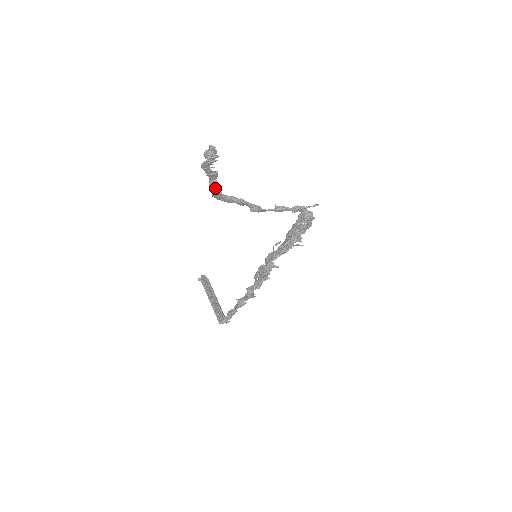
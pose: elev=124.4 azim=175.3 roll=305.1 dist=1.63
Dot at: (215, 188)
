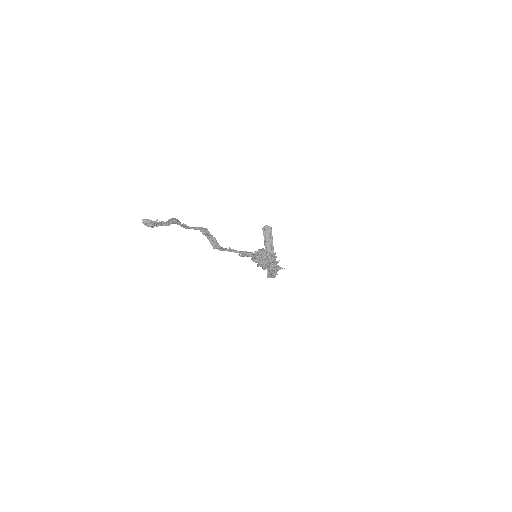
Dot at: (182, 226)
